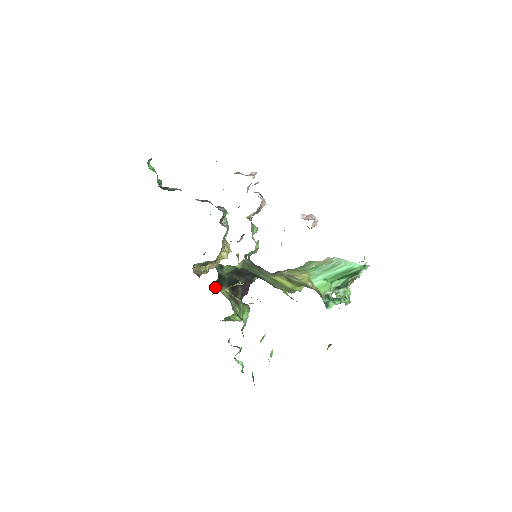
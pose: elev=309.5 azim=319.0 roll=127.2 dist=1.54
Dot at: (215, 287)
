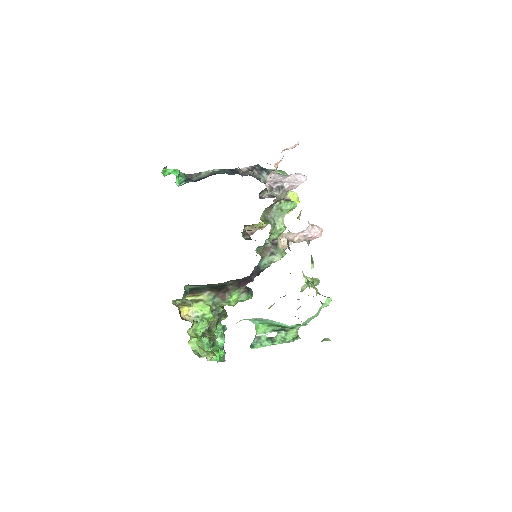
Dot at: (188, 298)
